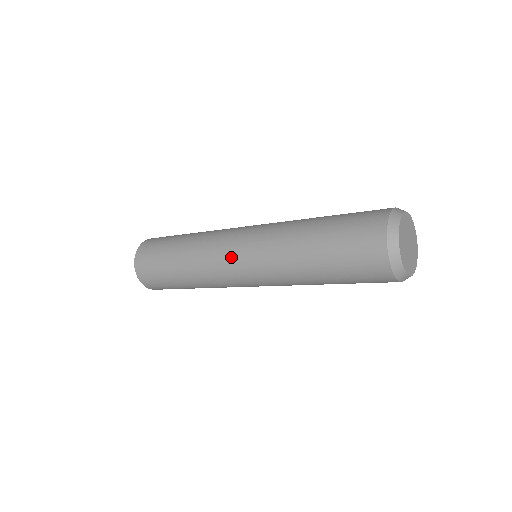
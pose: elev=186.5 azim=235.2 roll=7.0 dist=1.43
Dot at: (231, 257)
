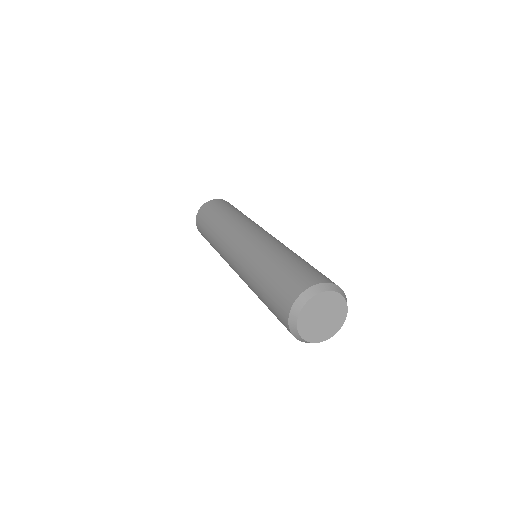
Dot at: occluded
